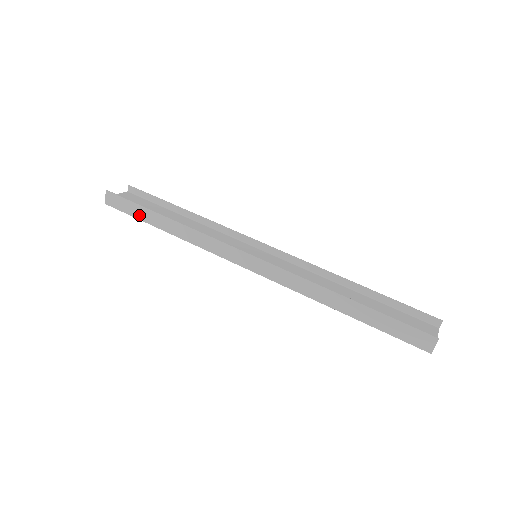
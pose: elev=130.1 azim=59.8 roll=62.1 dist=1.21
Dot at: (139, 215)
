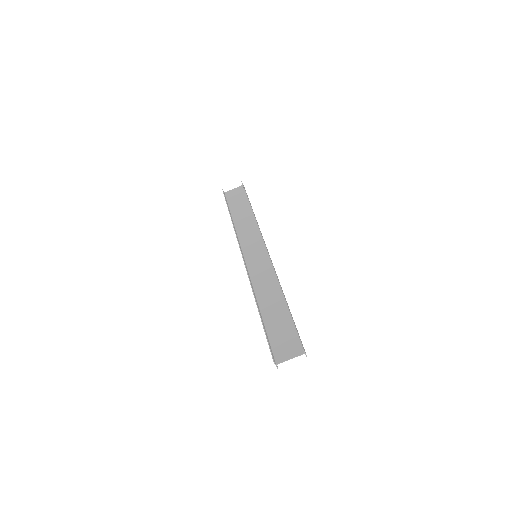
Dot at: occluded
